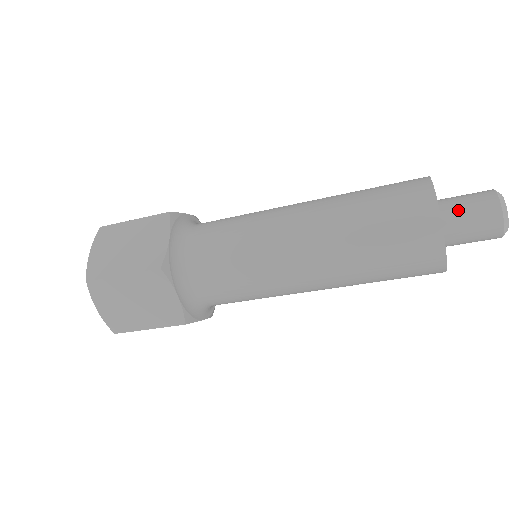
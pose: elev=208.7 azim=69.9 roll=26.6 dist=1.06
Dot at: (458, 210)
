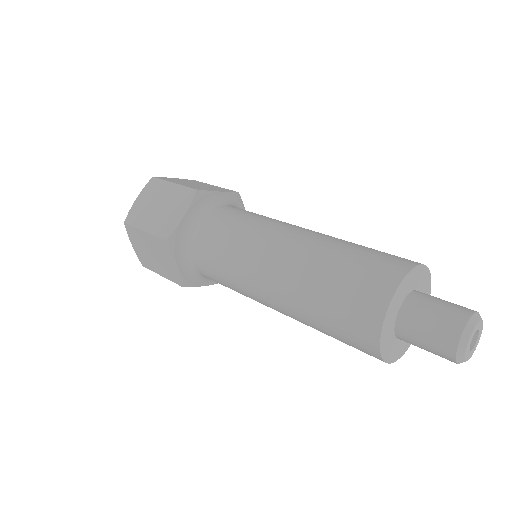
Dot at: (414, 342)
